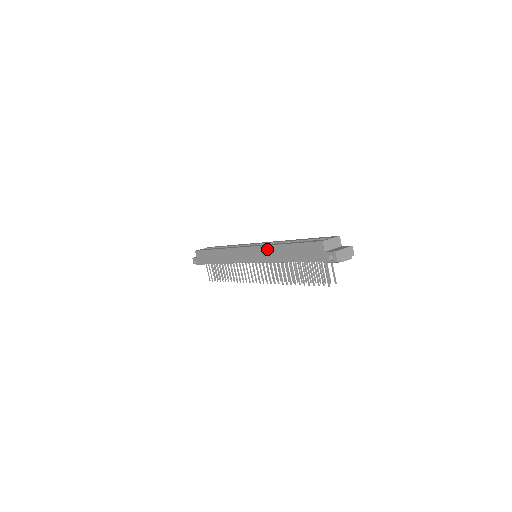
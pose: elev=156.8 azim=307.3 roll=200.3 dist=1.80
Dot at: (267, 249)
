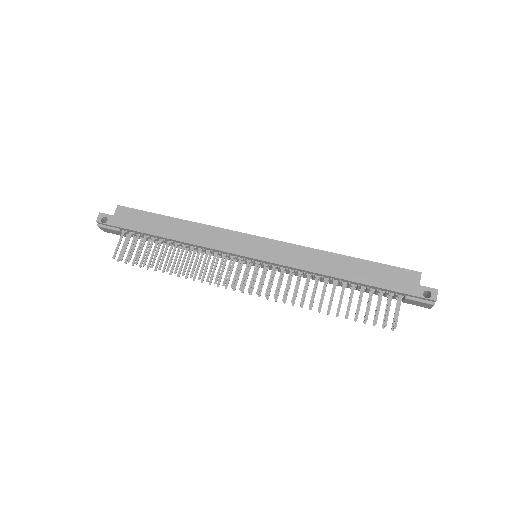
Dot at: (307, 252)
